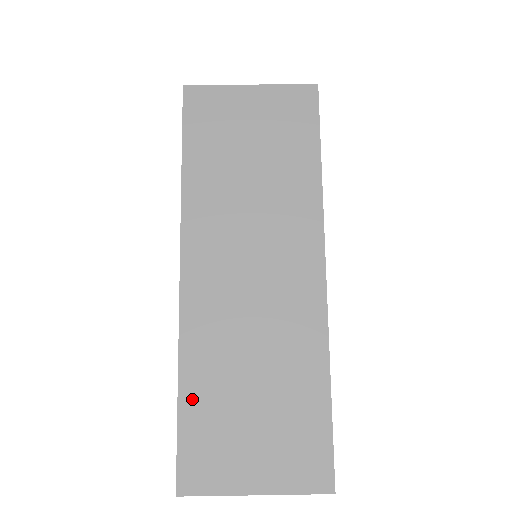
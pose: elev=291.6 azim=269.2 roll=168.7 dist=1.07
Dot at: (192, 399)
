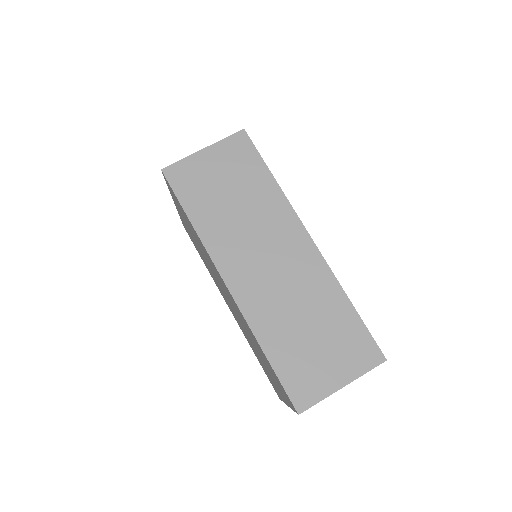
Dot at: (276, 354)
